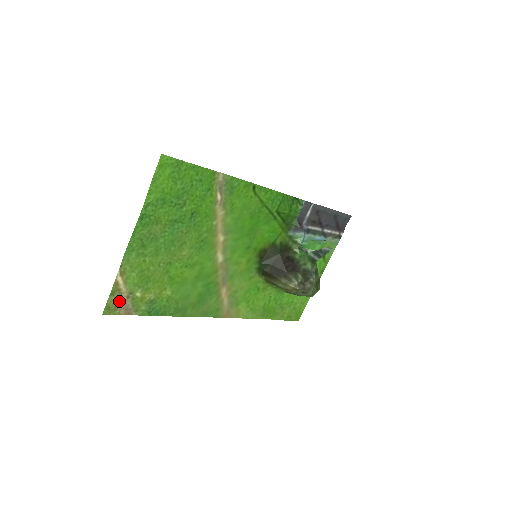
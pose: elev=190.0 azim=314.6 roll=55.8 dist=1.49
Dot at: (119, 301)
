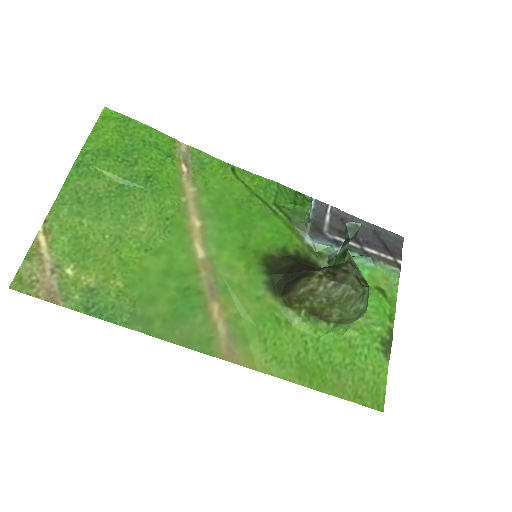
Dot at: (39, 274)
